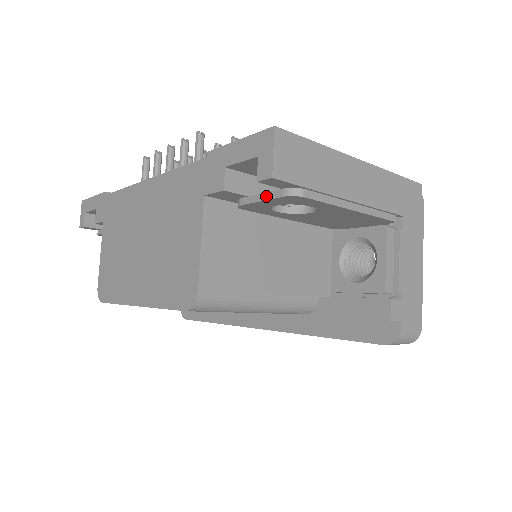
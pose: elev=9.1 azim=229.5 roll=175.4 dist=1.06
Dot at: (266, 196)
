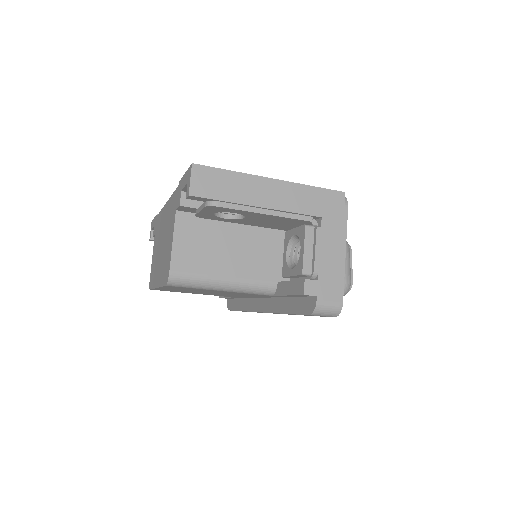
Dot at: (201, 208)
